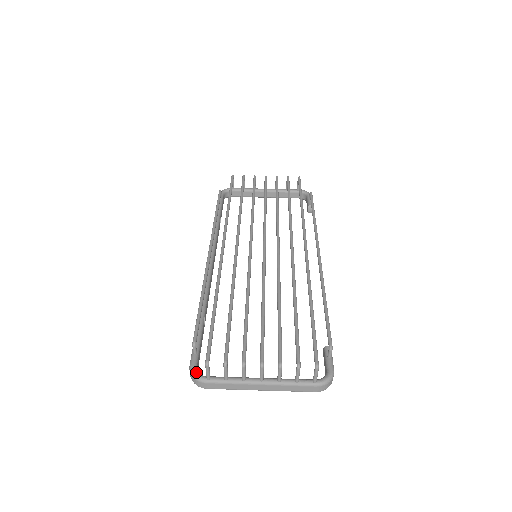
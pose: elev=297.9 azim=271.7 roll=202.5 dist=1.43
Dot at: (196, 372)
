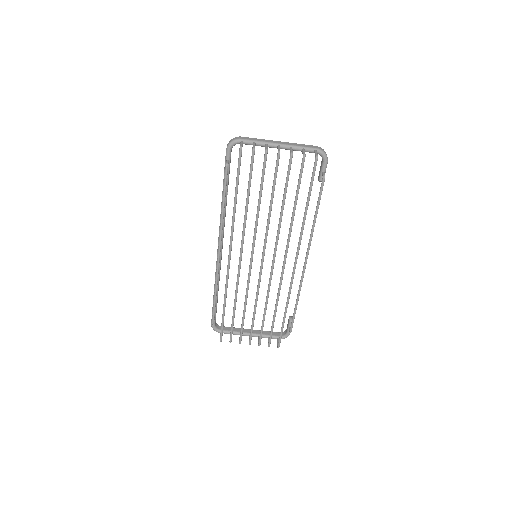
Dot at: (215, 329)
